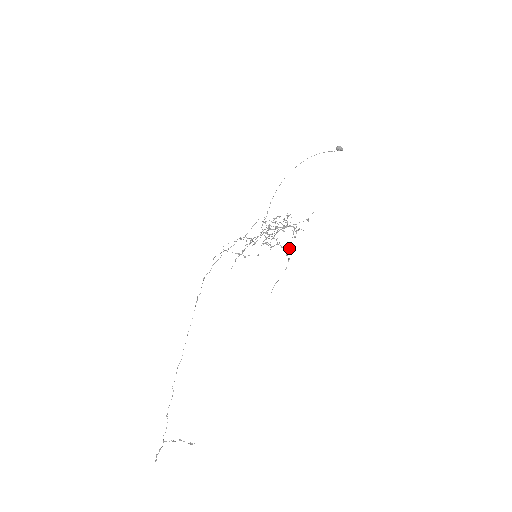
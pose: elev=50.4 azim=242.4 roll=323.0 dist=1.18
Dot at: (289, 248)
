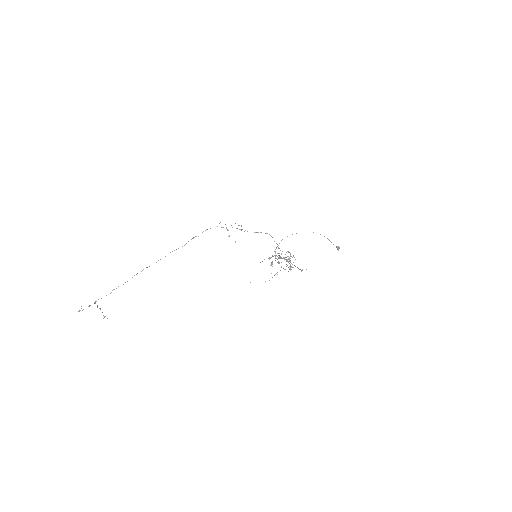
Dot at: occluded
